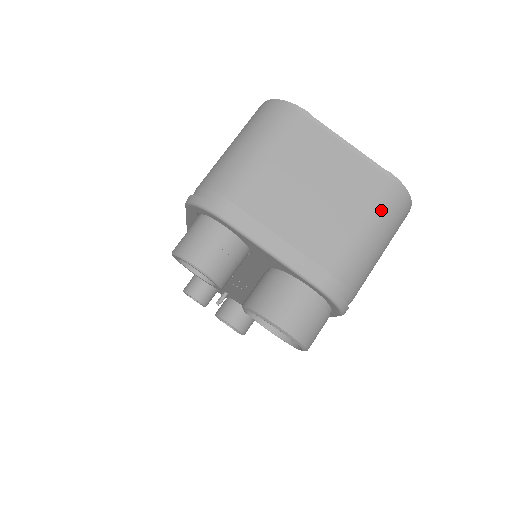
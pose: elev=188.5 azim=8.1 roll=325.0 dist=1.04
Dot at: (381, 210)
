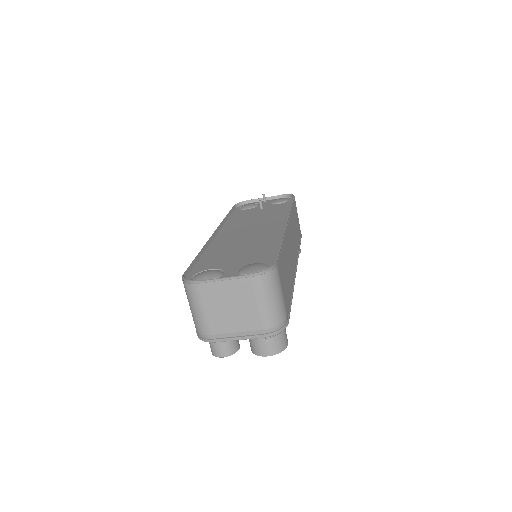
Dot at: (260, 291)
